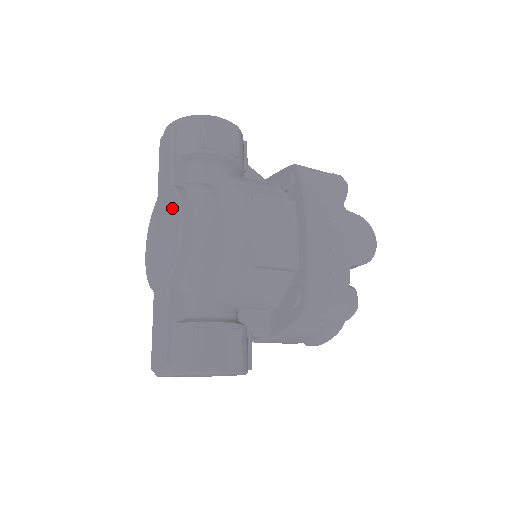
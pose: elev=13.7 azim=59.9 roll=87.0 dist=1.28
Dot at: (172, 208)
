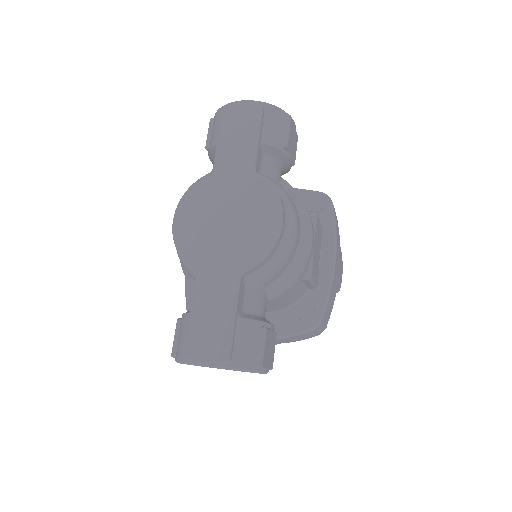
Dot at: (261, 199)
